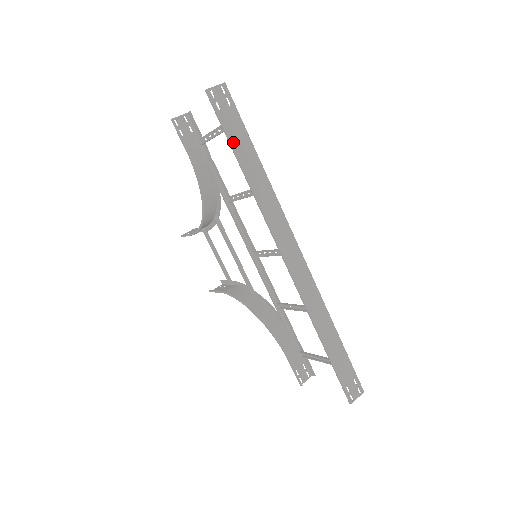
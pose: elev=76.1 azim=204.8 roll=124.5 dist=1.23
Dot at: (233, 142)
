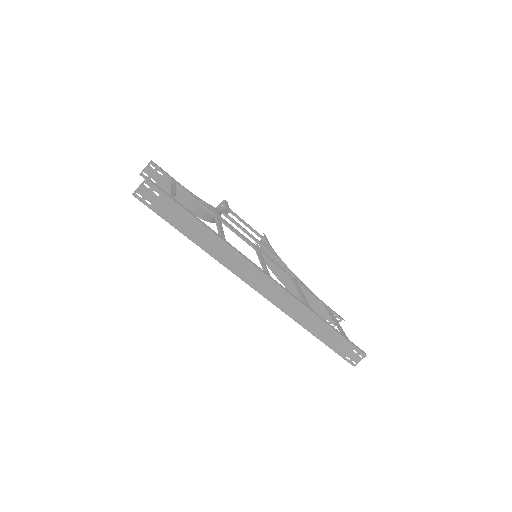
Dot at: (174, 224)
